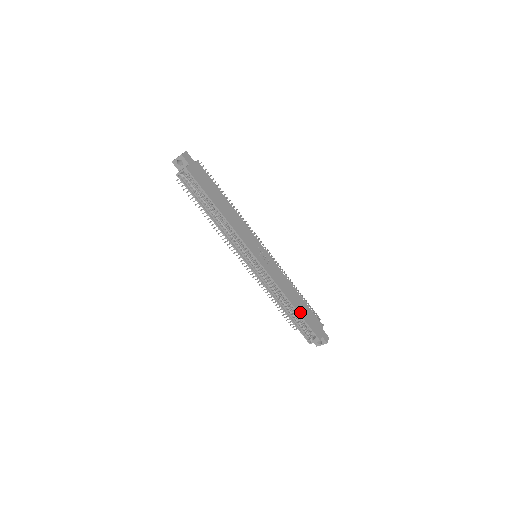
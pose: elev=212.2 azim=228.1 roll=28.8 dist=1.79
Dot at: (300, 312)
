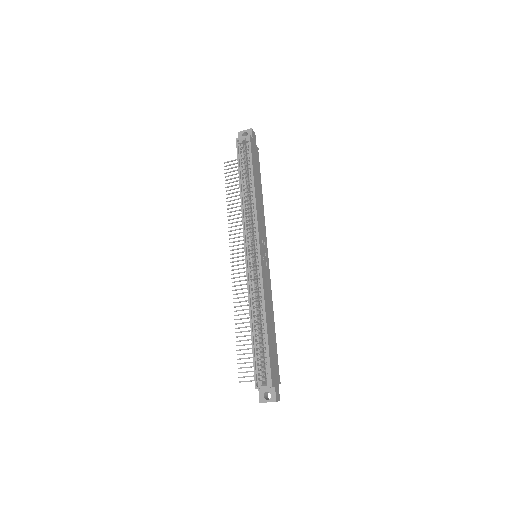
Dot at: (269, 336)
